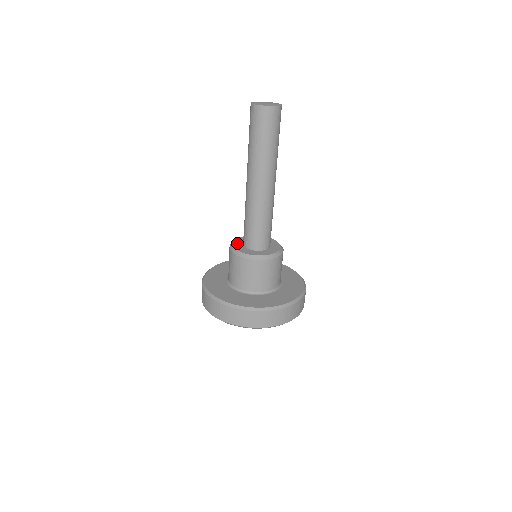
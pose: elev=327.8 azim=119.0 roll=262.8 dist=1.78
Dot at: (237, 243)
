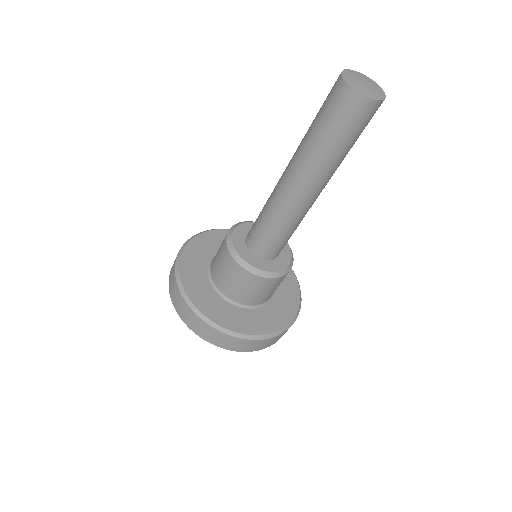
Dot at: (239, 232)
